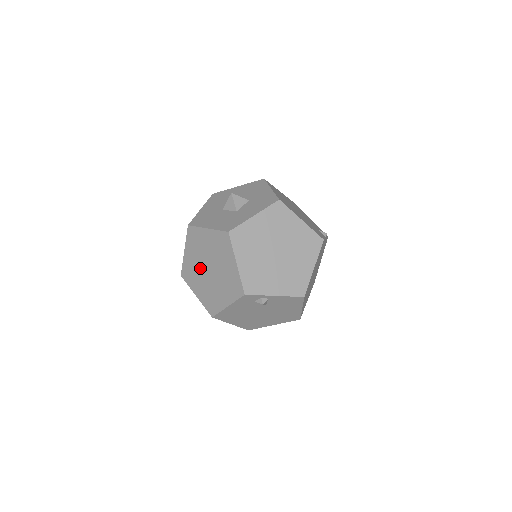
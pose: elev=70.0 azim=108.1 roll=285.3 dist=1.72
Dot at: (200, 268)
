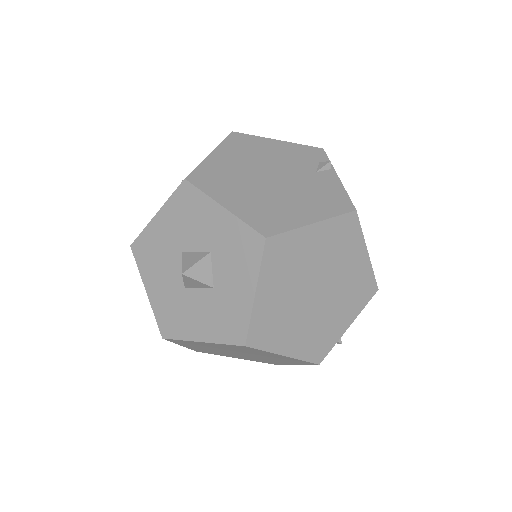
Dot at: occluded
